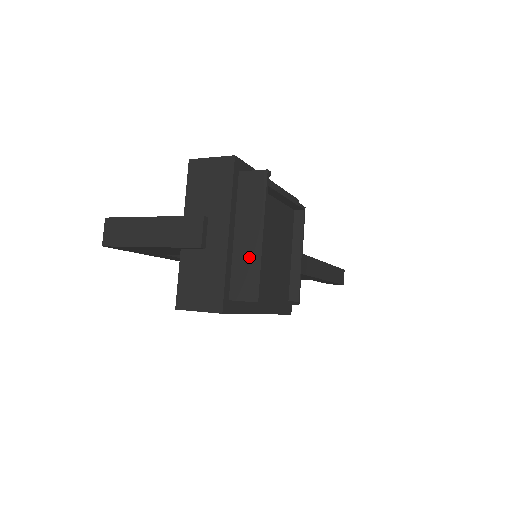
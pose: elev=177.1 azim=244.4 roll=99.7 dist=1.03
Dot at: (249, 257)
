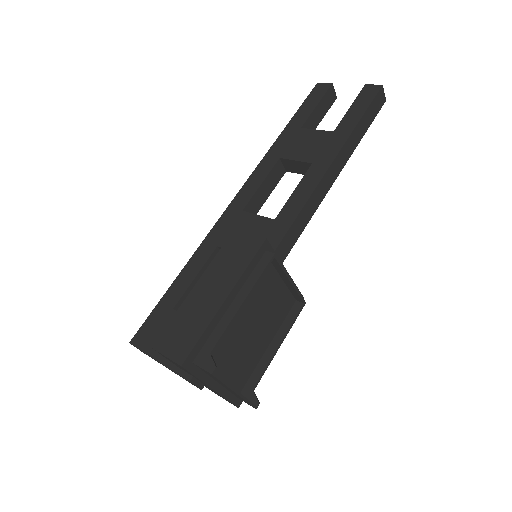
Dot at: occluded
